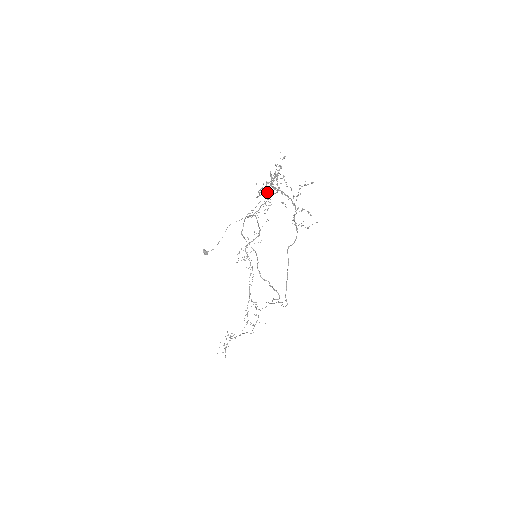
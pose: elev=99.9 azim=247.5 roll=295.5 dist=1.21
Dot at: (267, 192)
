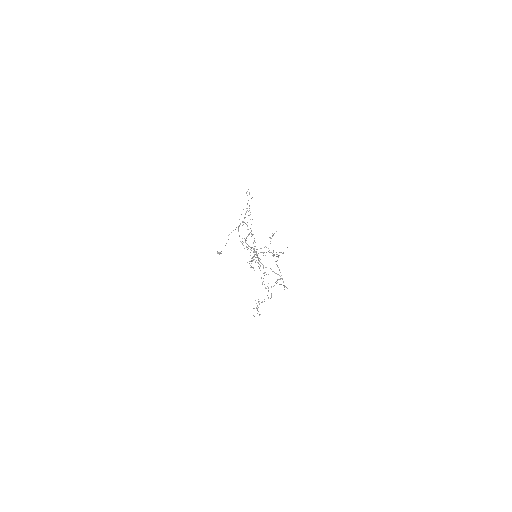
Dot at: occluded
